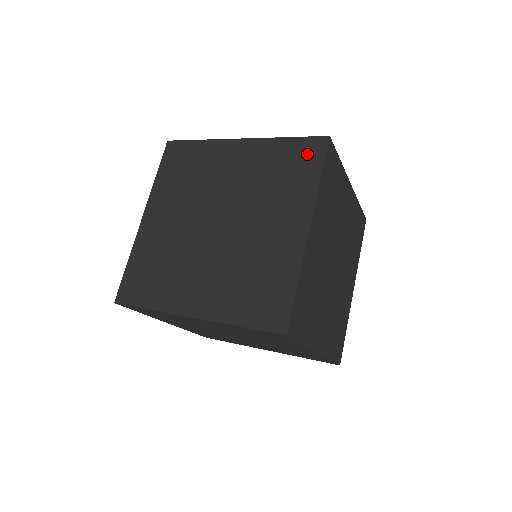
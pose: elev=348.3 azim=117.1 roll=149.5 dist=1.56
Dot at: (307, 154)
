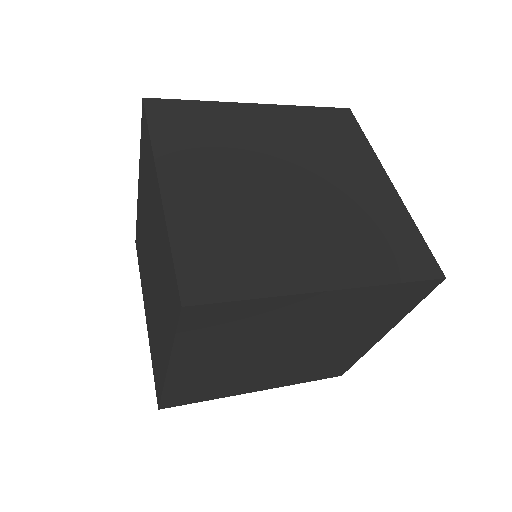
Dot at: (340, 121)
